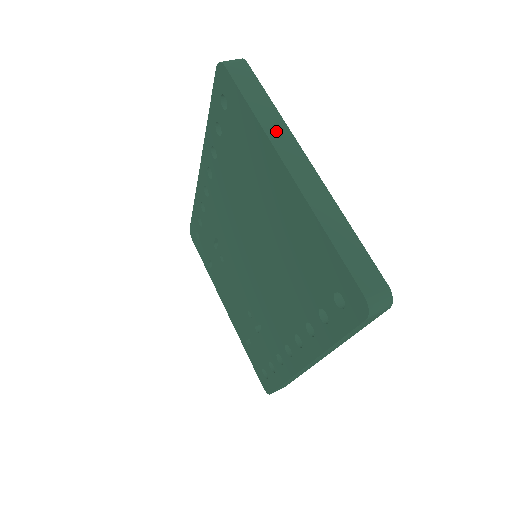
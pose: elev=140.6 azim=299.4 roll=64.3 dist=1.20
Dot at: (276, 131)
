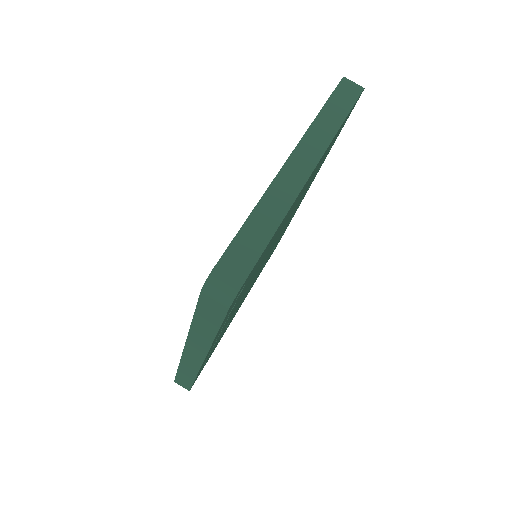
Dot at: (317, 136)
